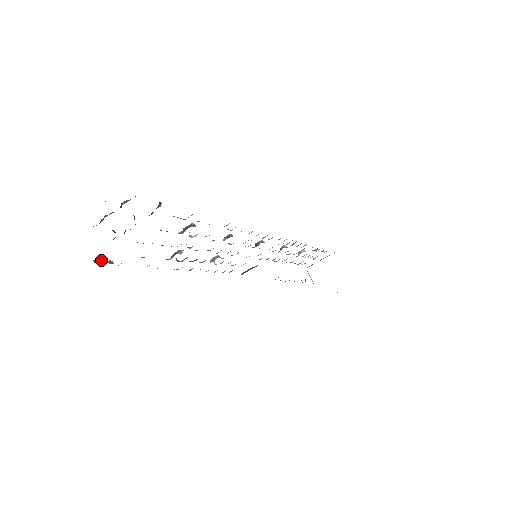
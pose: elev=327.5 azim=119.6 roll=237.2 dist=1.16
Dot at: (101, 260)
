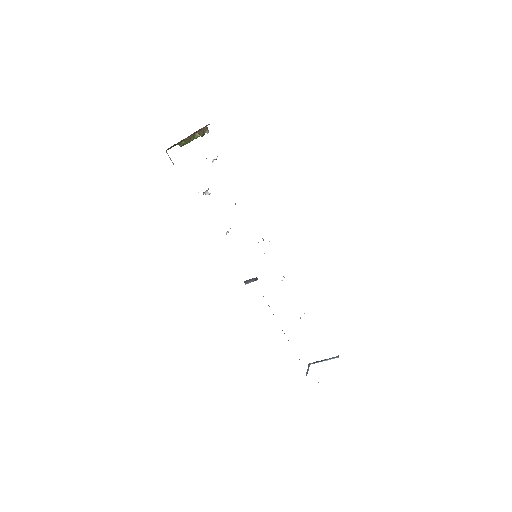
Dot at: occluded
